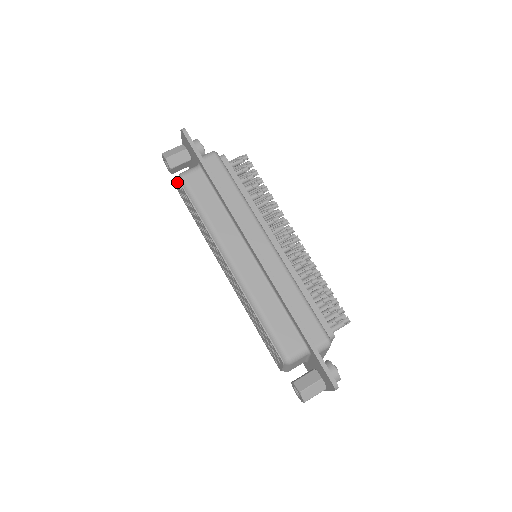
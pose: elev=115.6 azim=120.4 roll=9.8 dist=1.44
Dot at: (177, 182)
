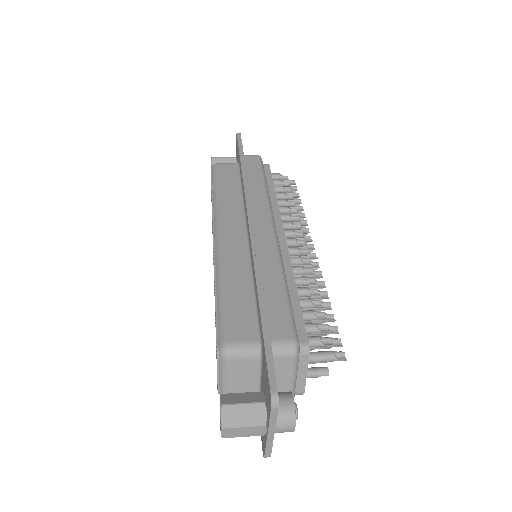
Dot at: occluded
